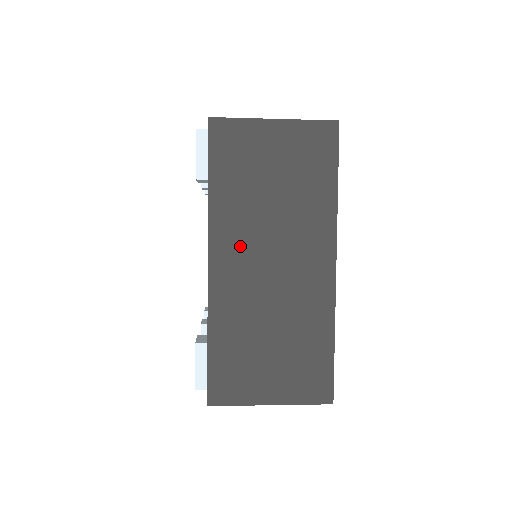
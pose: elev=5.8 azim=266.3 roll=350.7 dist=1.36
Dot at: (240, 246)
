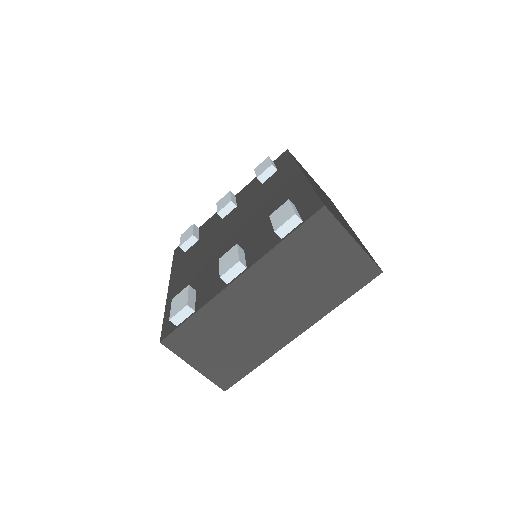
Dot at: (313, 183)
